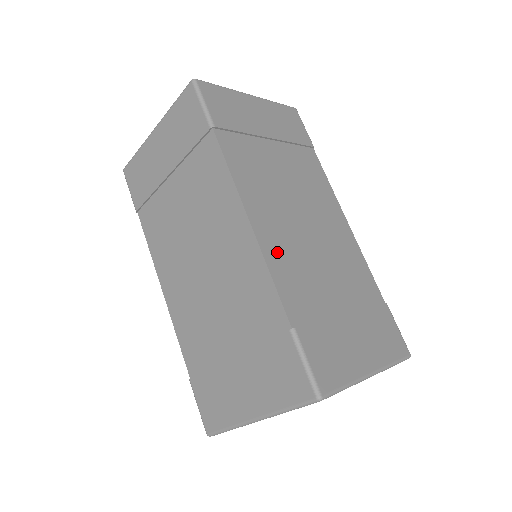
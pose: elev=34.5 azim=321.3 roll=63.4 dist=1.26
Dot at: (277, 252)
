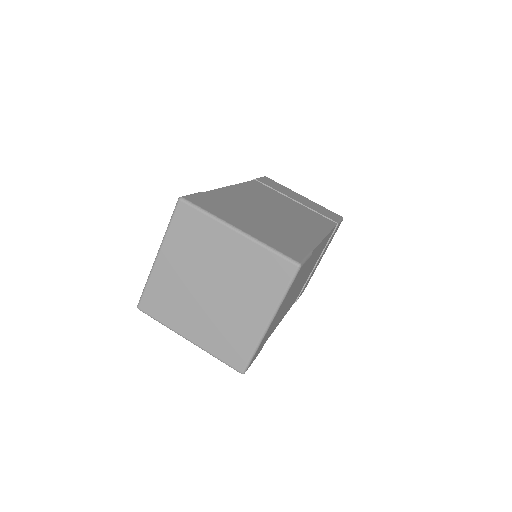
Dot at: (235, 194)
